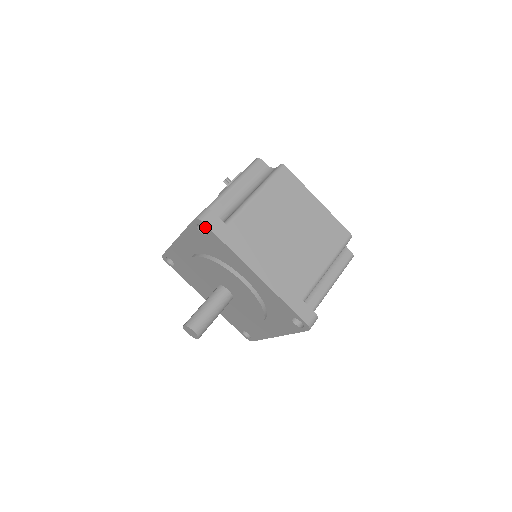
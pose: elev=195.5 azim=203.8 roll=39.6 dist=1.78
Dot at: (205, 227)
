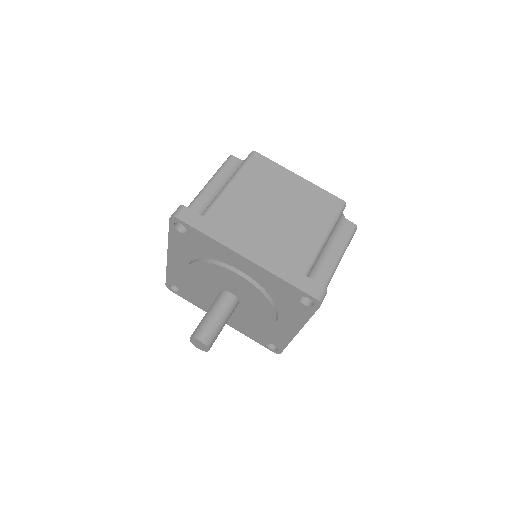
Dot at: (181, 223)
